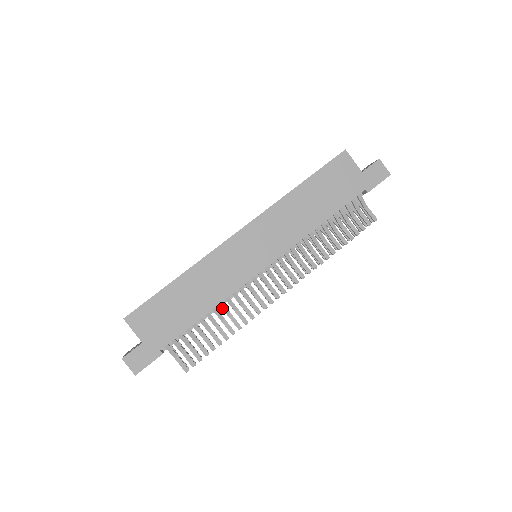
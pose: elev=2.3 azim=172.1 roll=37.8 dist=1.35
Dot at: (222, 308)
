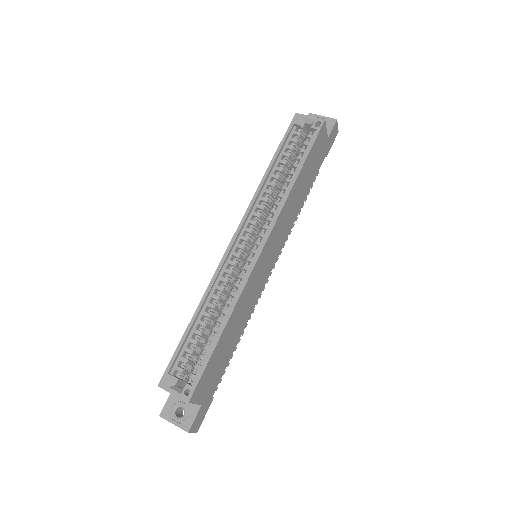
Dot at: occluded
